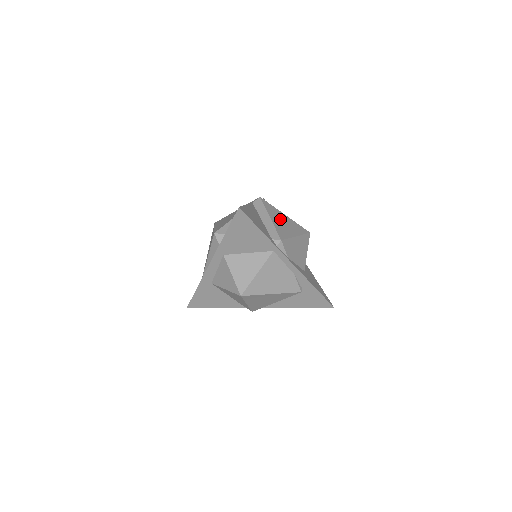
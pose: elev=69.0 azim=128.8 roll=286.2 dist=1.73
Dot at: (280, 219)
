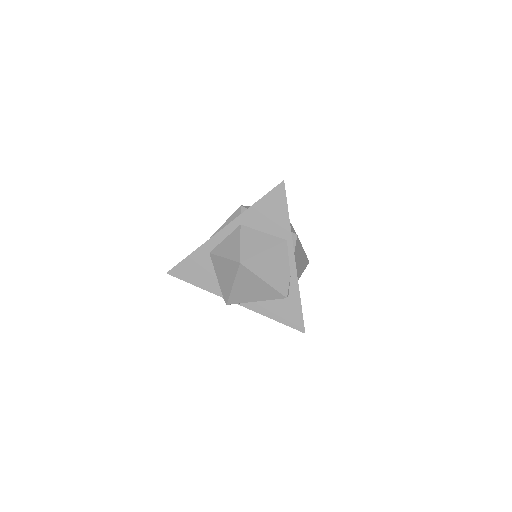
Dot at: occluded
